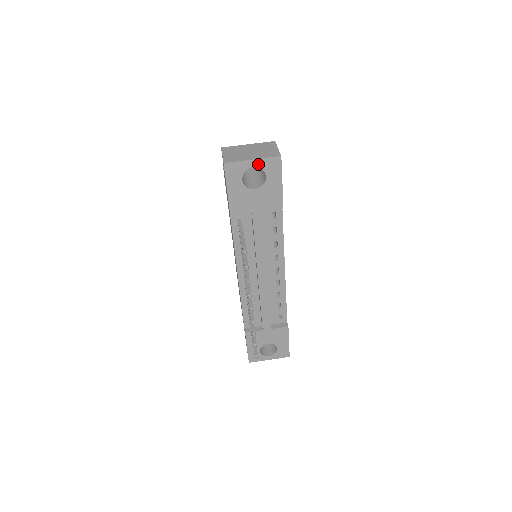
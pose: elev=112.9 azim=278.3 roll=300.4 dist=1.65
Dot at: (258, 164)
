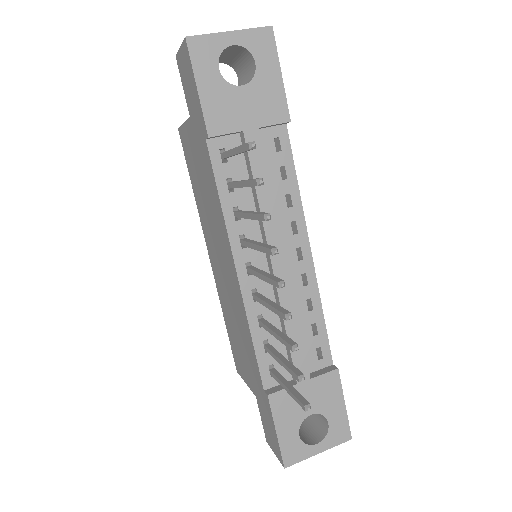
Dot at: (240, 40)
